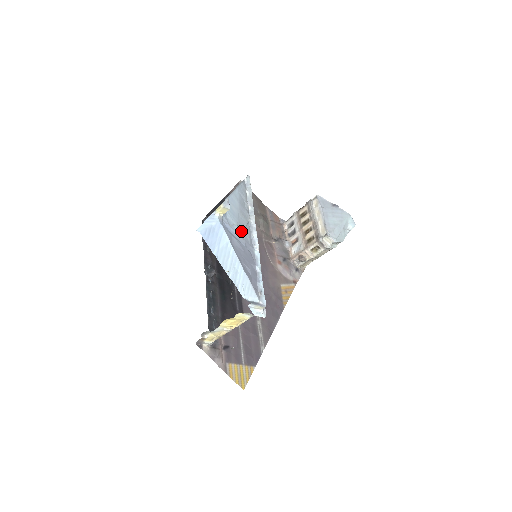
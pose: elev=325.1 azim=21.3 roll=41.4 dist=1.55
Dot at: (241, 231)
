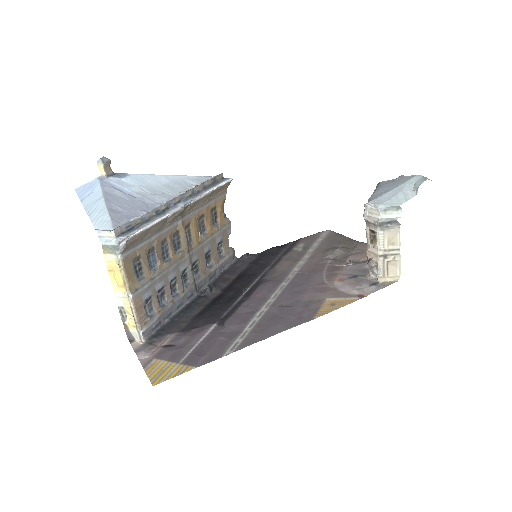
Dot at: (147, 193)
